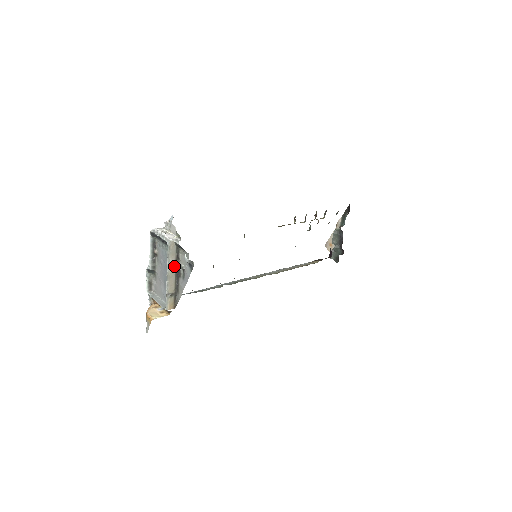
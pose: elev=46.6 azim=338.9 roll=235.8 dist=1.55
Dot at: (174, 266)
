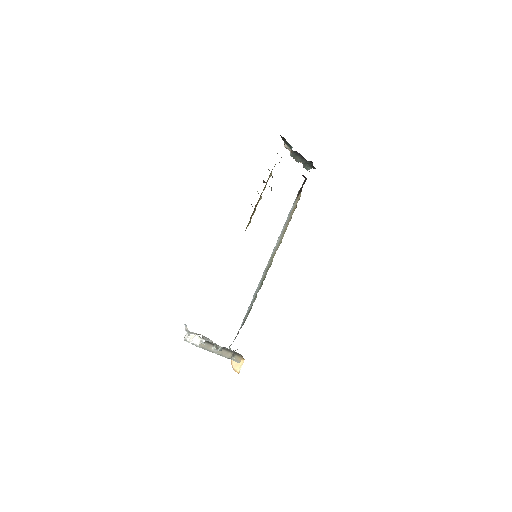
Dot at: (216, 350)
